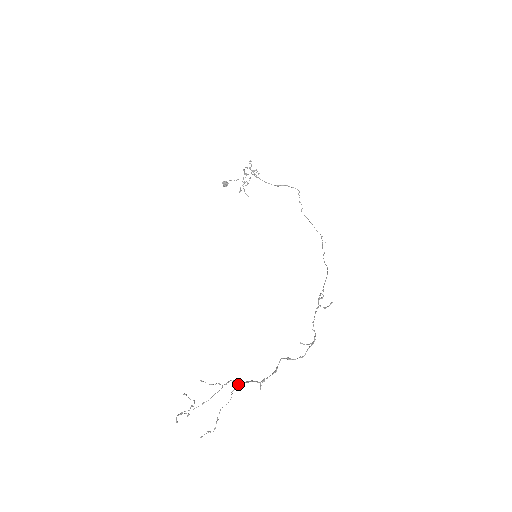
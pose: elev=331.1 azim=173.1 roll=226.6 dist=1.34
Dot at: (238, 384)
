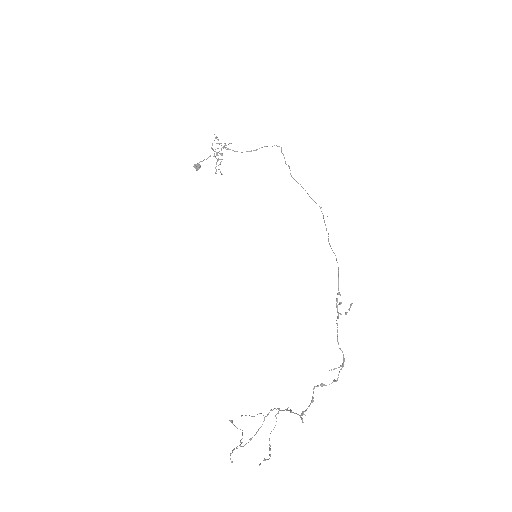
Dot at: (279, 410)
